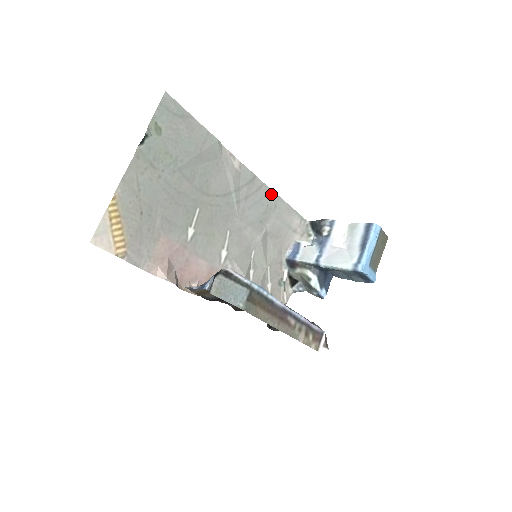
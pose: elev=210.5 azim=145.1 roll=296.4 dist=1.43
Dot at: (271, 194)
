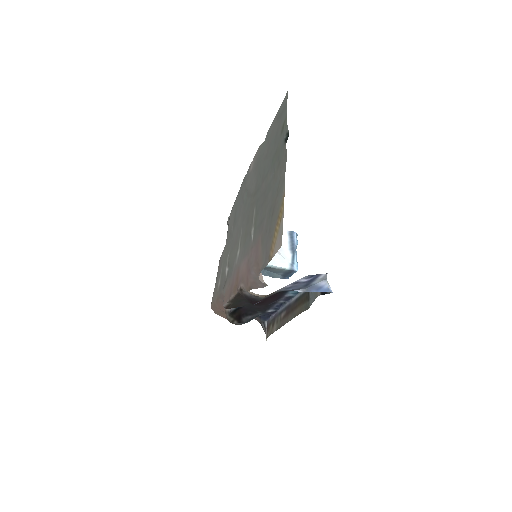
Dot at: (238, 194)
